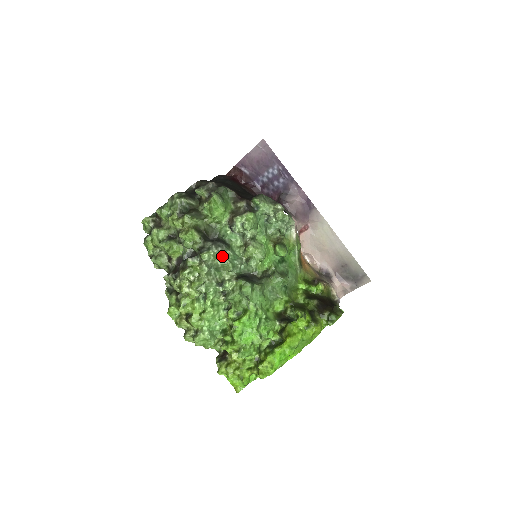
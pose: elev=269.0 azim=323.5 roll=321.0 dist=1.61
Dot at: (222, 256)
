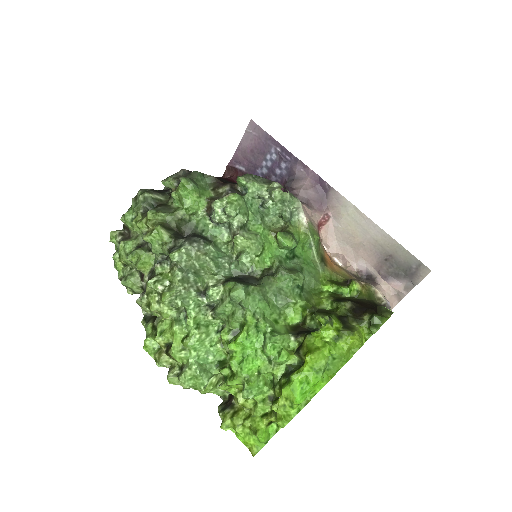
Dot at: (199, 253)
